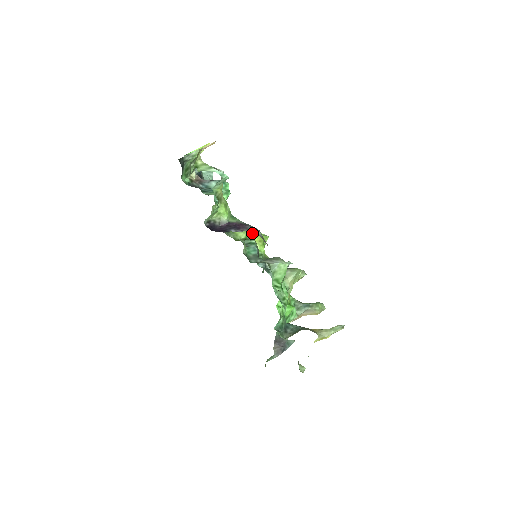
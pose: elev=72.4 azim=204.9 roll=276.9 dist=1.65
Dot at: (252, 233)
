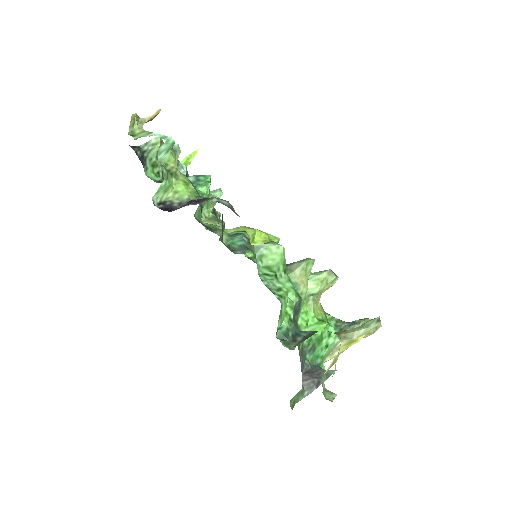
Dot at: (247, 228)
